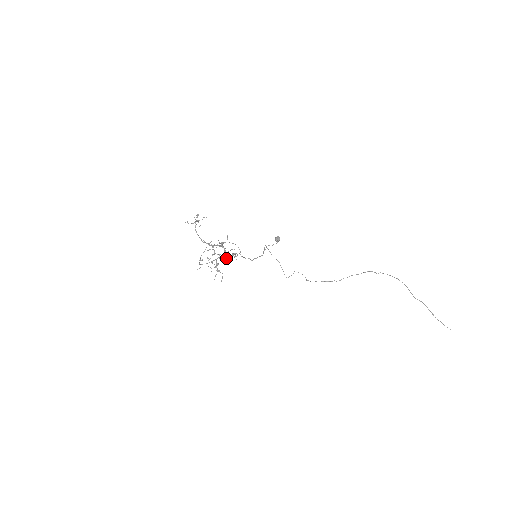
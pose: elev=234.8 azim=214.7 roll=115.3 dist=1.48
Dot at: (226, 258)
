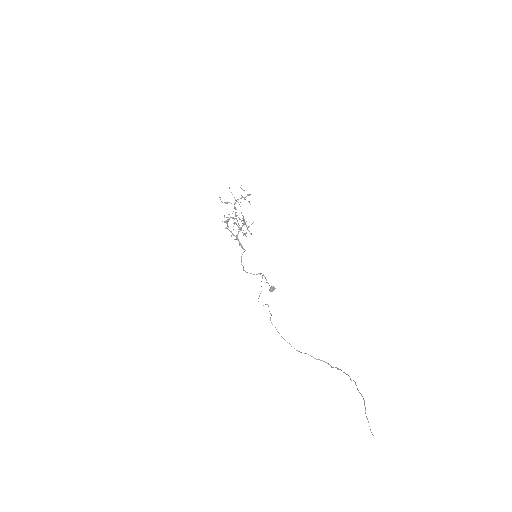
Dot at: occluded
